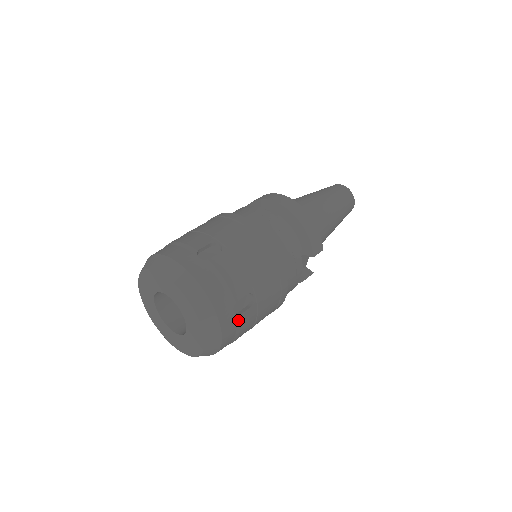
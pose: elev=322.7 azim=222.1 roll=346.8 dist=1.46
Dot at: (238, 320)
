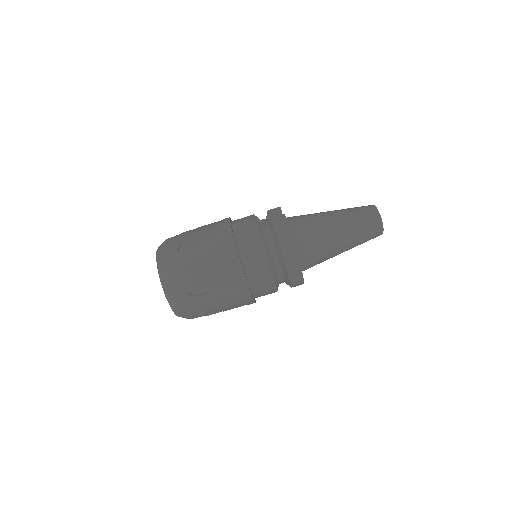
Dot at: (206, 315)
